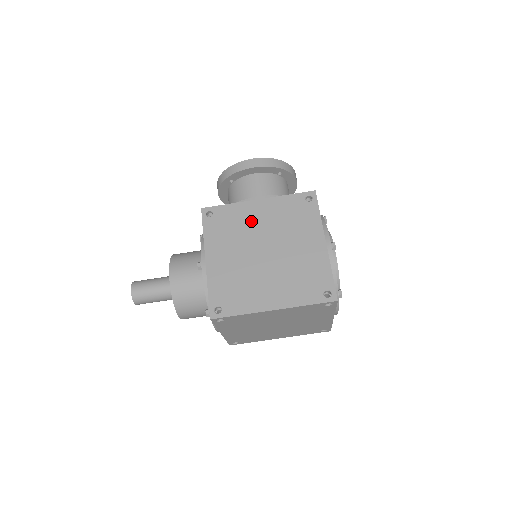
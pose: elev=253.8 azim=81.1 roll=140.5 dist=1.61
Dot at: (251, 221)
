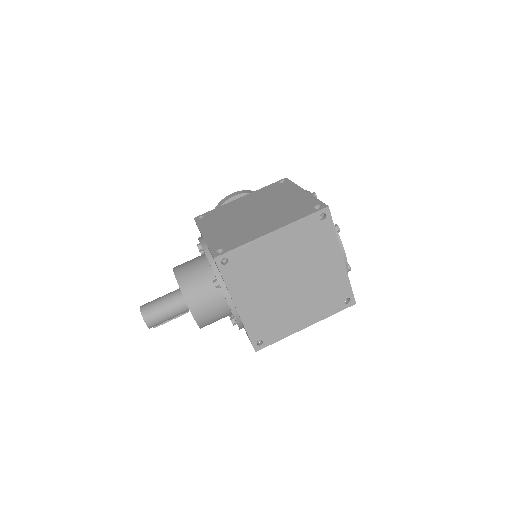
Dot at: (238, 207)
